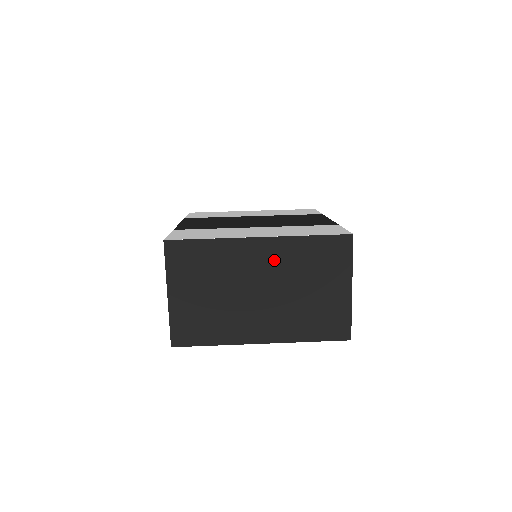
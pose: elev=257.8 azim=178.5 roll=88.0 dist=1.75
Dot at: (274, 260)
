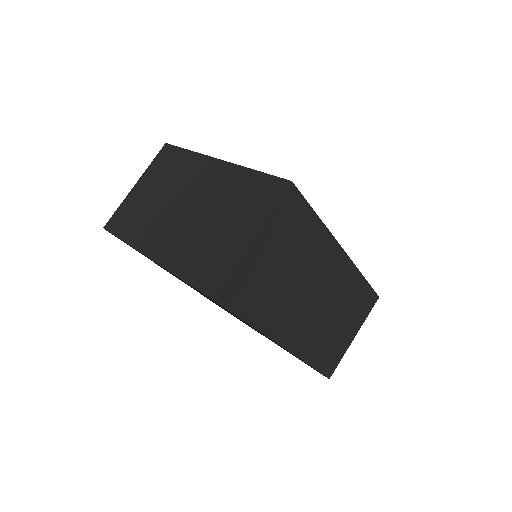
Dot at: (215, 183)
